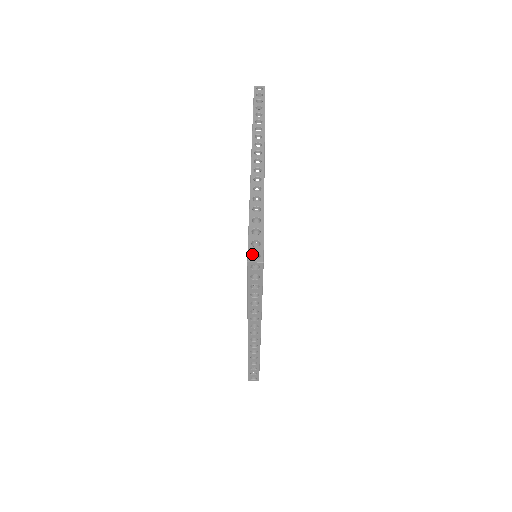
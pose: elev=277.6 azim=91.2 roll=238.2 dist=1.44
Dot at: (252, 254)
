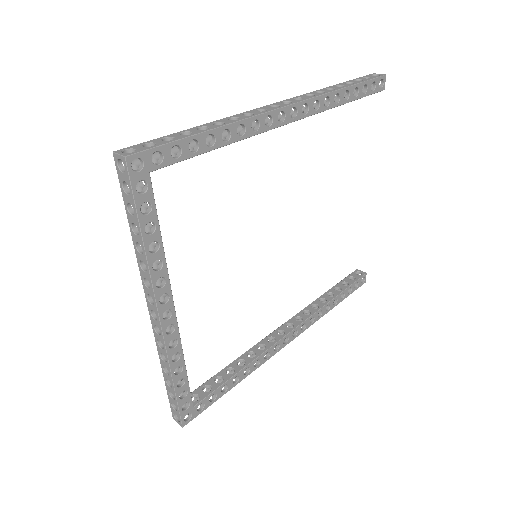
Dot at: (131, 151)
